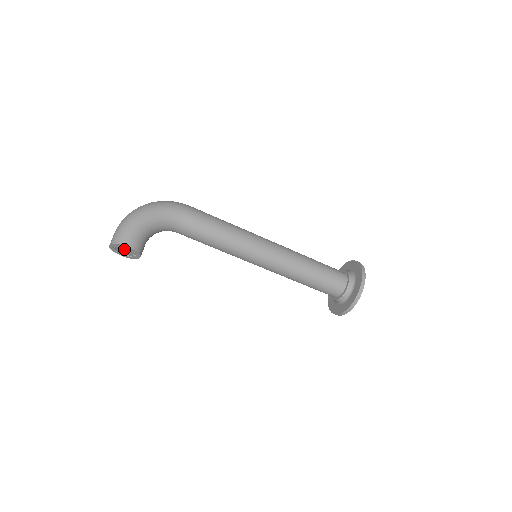
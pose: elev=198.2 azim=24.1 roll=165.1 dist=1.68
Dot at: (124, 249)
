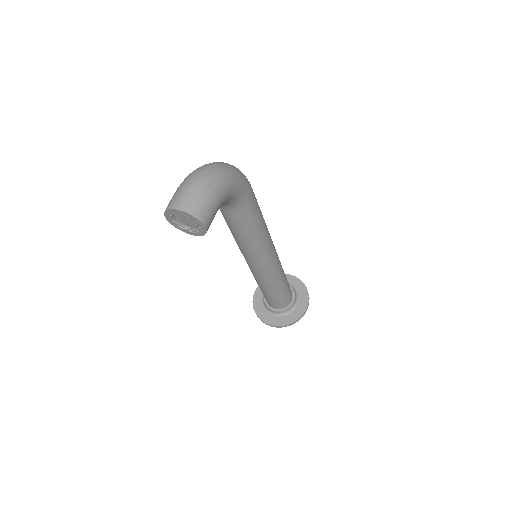
Dot at: (186, 219)
